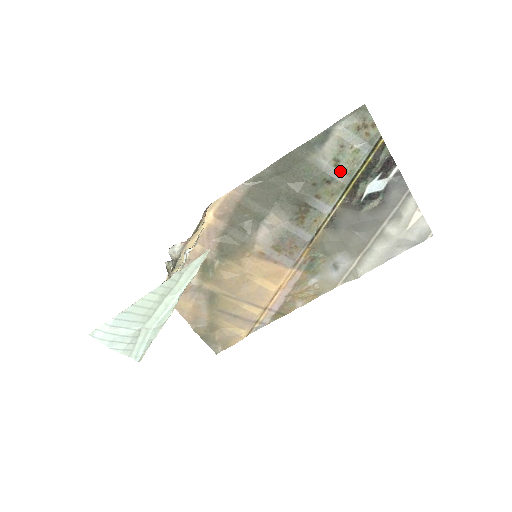
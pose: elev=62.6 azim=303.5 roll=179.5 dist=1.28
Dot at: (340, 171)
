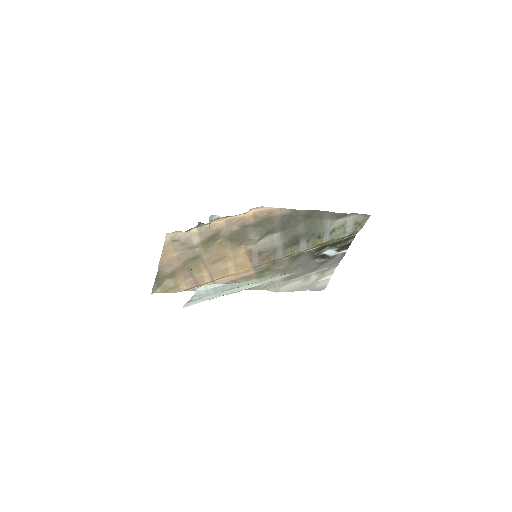
Dot at: (329, 236)
